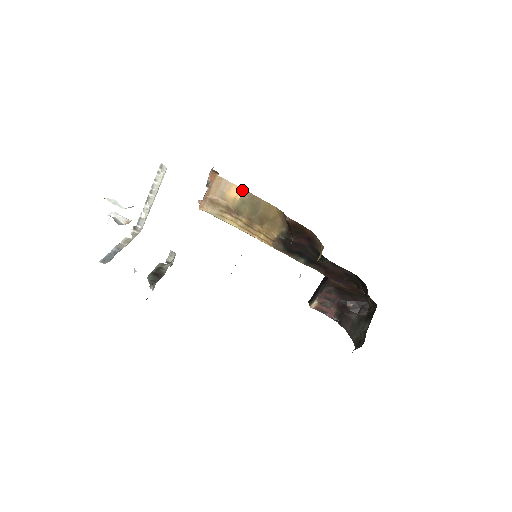
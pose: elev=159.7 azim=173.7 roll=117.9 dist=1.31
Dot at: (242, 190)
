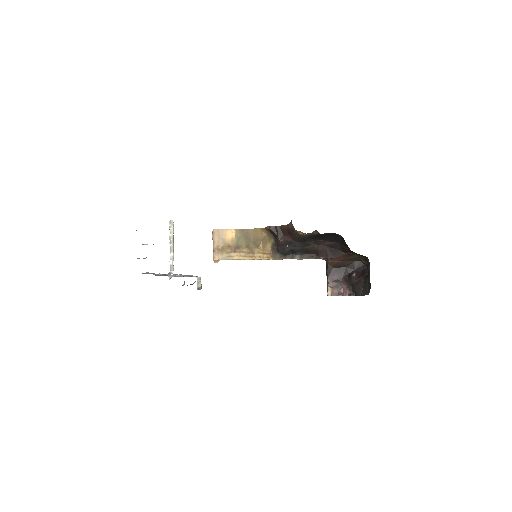
Dot at: (234, 230)
